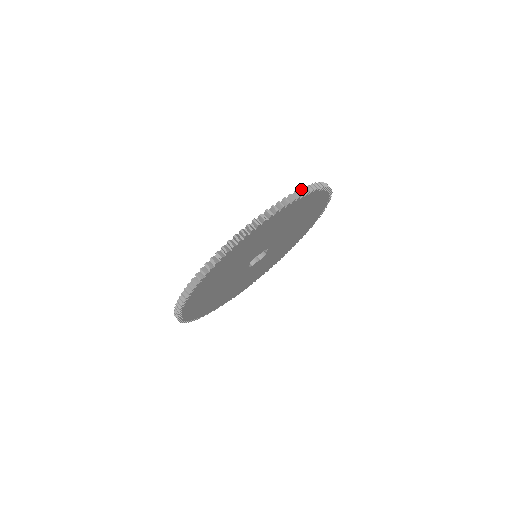
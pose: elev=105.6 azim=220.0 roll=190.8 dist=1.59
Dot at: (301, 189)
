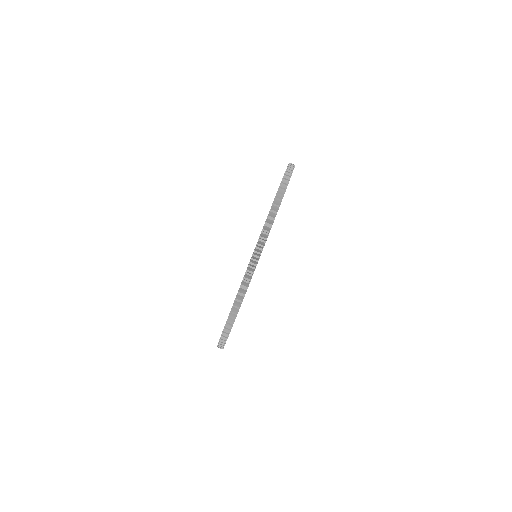
Dot at: (276, 198)
